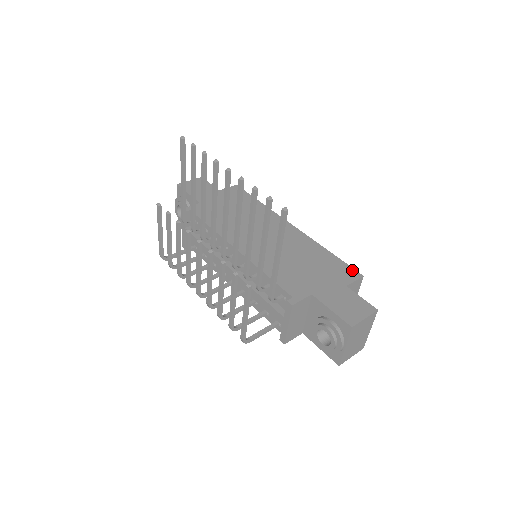
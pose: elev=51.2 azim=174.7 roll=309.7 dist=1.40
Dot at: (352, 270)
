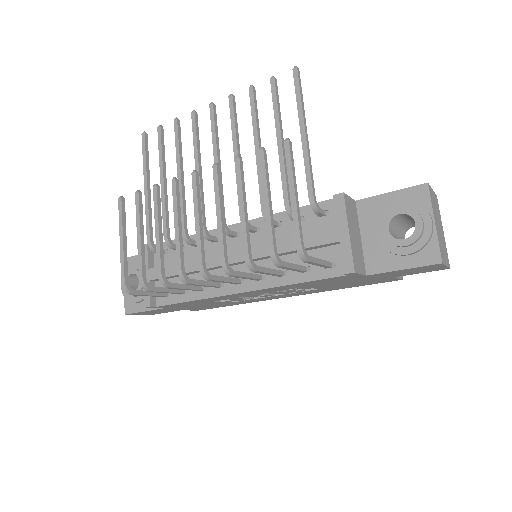
Dot at: occluded
